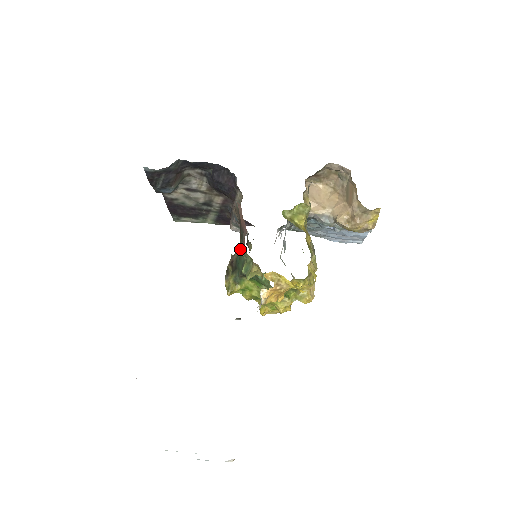
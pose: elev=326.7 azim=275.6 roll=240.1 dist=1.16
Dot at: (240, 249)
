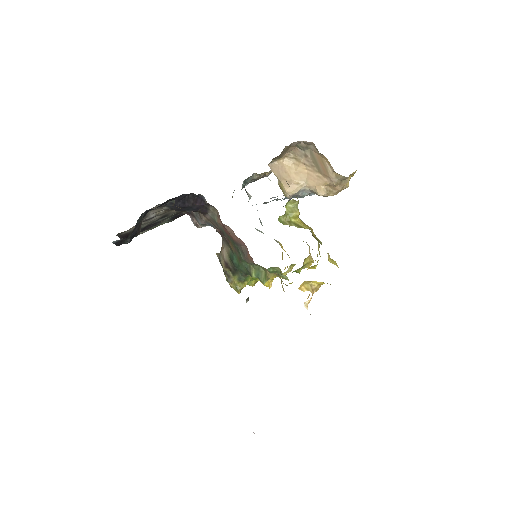
Dot at: (235, 255)
